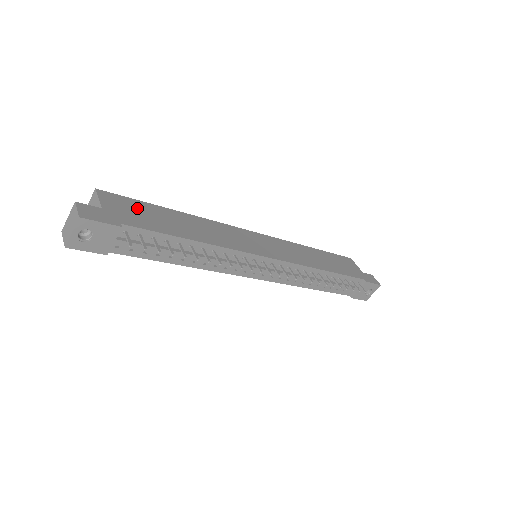
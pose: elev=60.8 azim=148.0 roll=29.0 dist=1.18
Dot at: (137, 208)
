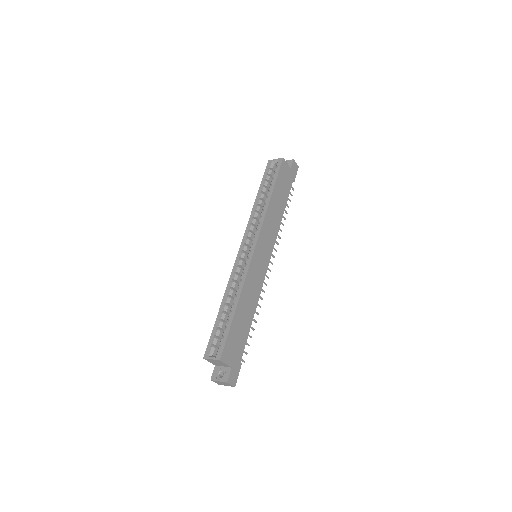
Dot at: (233, 340)
